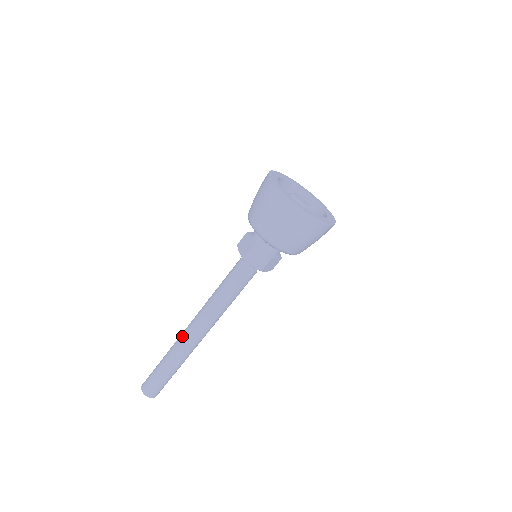
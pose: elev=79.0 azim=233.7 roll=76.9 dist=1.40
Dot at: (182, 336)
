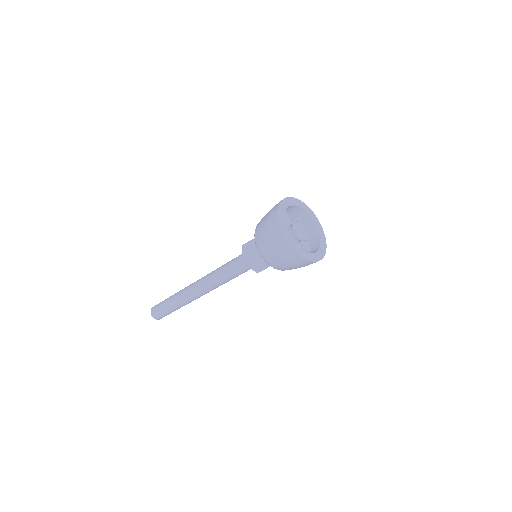
Dot at: (187, 291)
